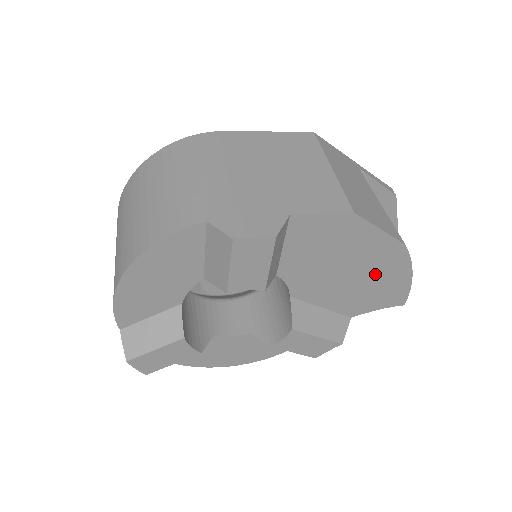
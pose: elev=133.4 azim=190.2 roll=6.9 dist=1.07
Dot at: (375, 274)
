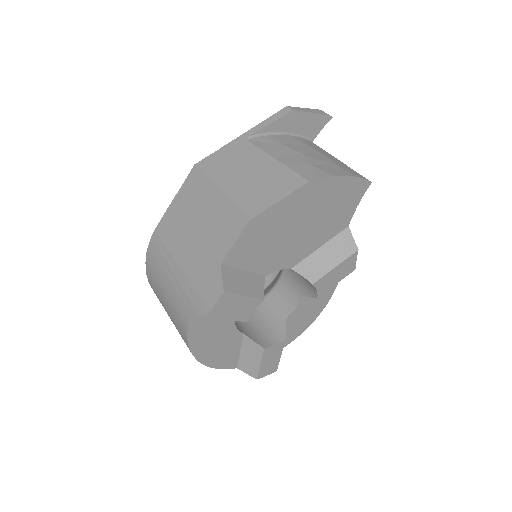
Dot at: (320, 206)
